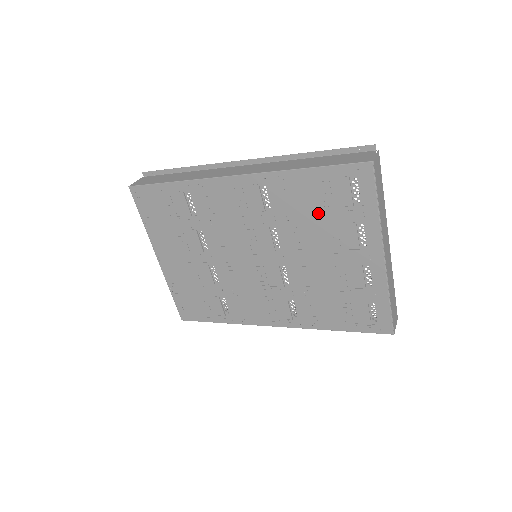
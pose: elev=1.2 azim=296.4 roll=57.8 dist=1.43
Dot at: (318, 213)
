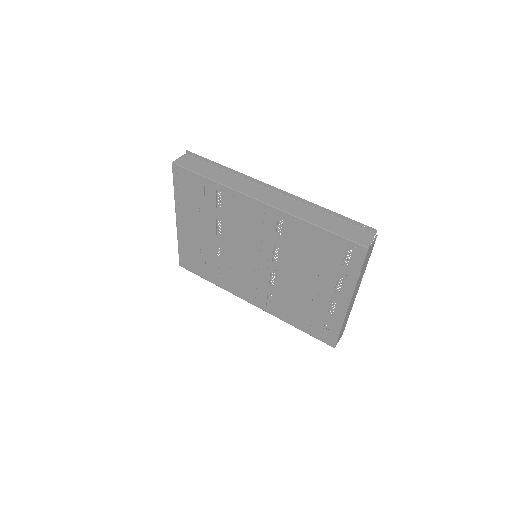
Dot at: (314, 257)
